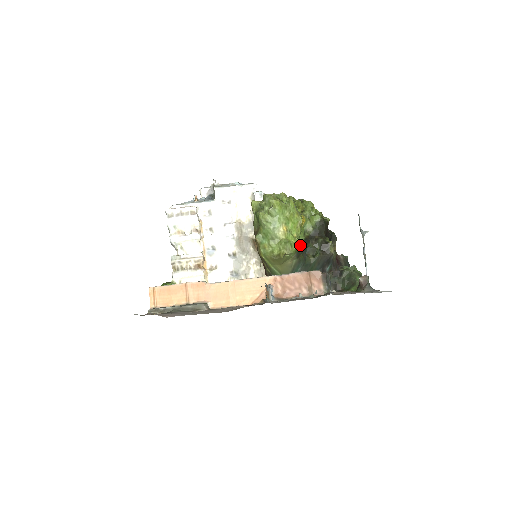
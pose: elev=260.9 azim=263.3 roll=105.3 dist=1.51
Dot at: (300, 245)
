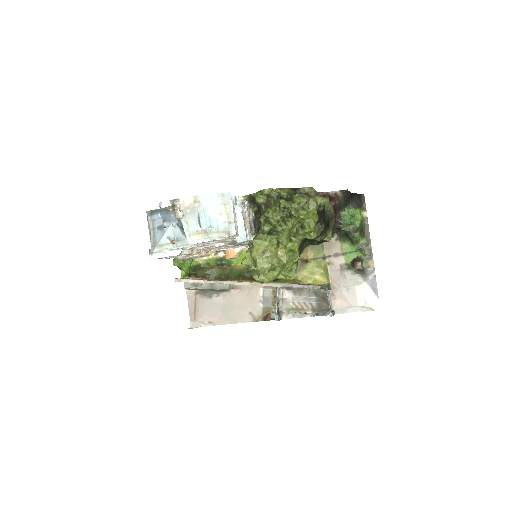
Dot at: occluded
